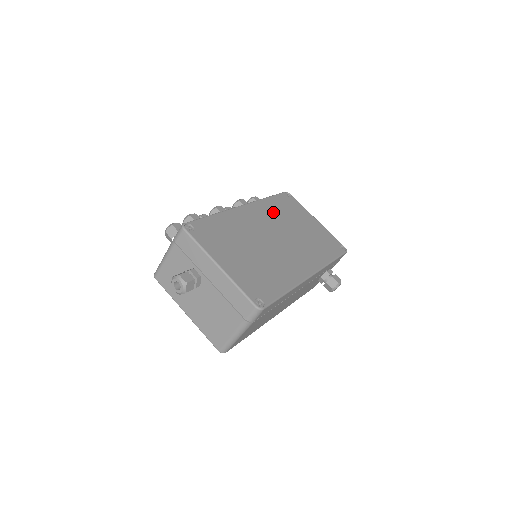
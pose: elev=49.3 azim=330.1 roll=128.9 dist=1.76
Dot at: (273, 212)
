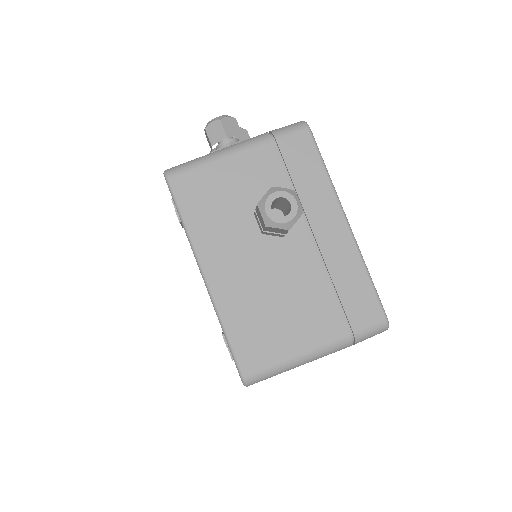
Dot at: occluded
